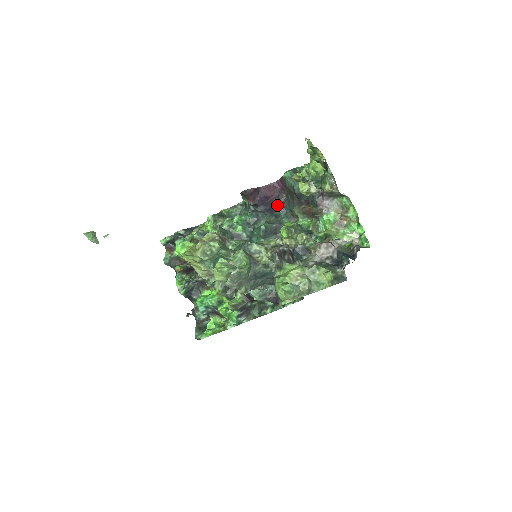
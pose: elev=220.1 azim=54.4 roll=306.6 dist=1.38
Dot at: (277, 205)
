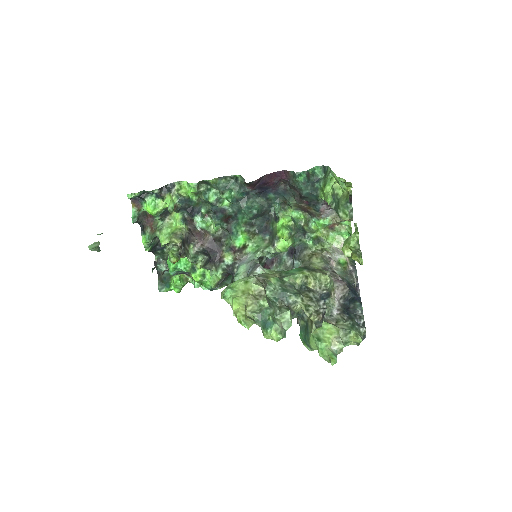
Dot at: (272, 190)
